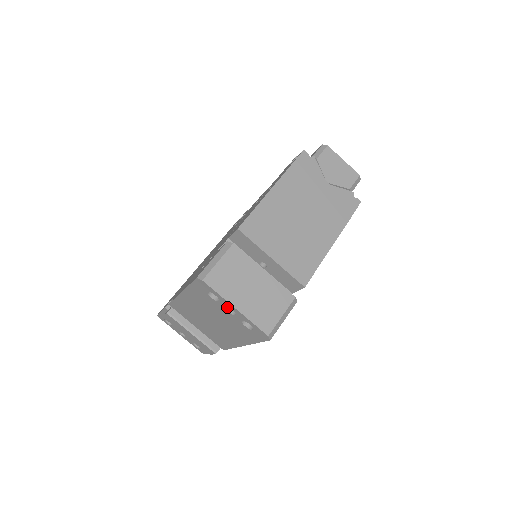
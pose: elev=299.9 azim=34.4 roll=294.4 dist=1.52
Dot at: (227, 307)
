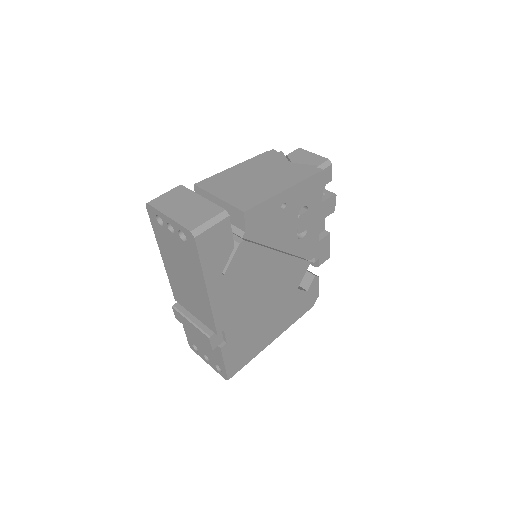
Dot at: (171, 229)
